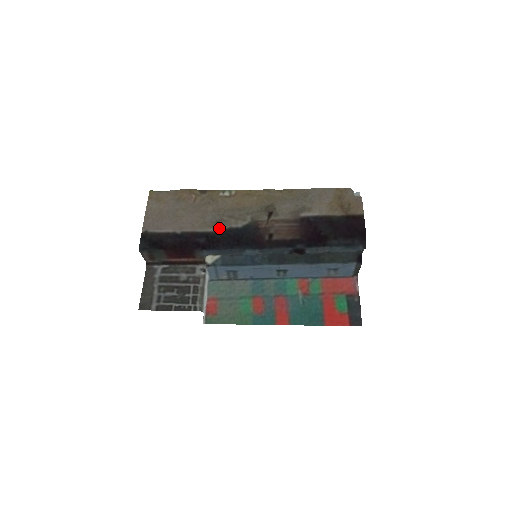
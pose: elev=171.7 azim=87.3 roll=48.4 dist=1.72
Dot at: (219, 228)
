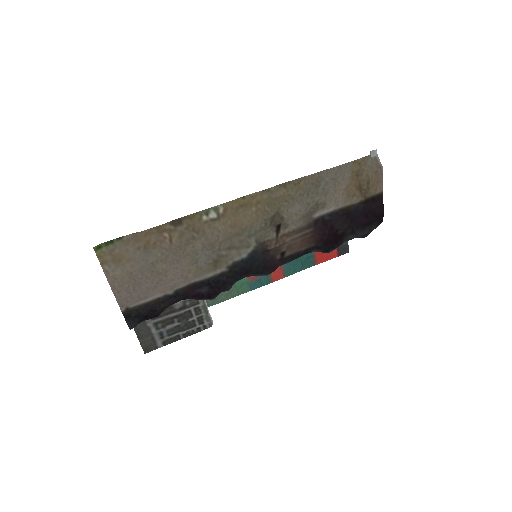
Dot at: (220, 269)
